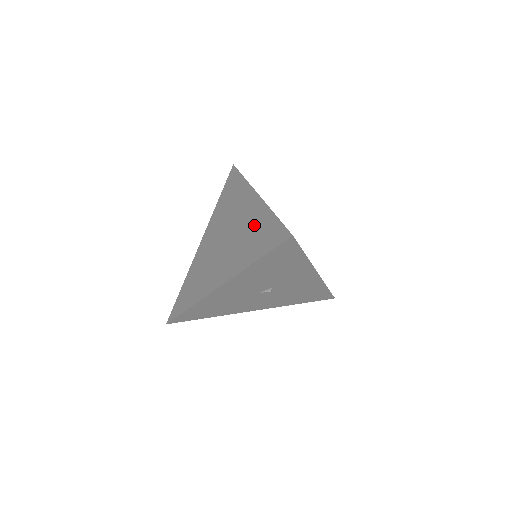
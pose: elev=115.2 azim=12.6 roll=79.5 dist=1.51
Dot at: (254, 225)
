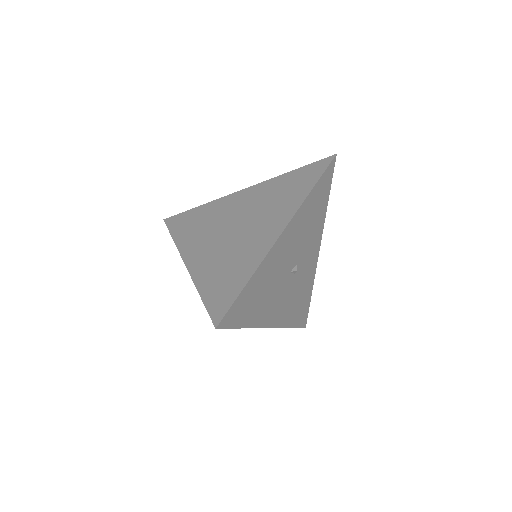
Dot at: (272, 191)
